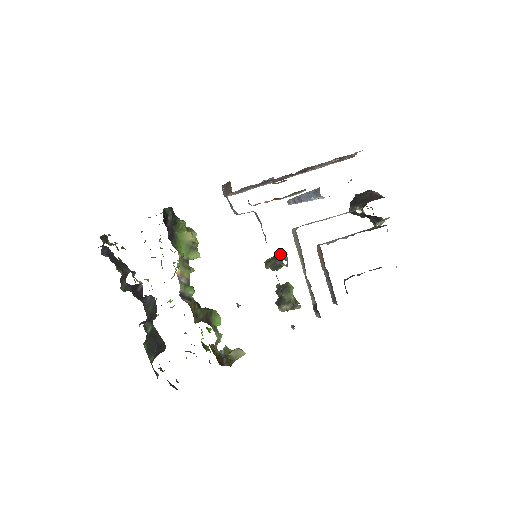
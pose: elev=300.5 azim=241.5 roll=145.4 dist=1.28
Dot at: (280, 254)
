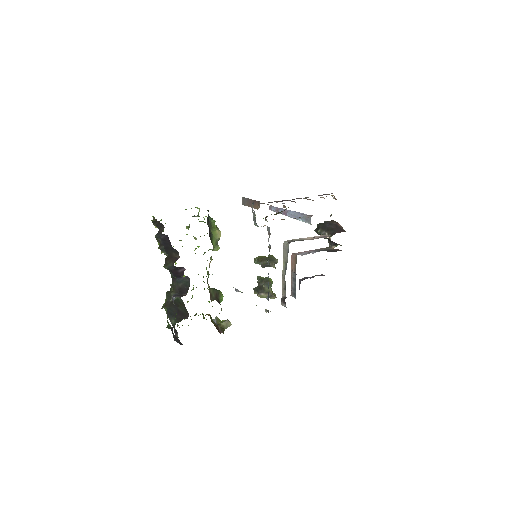
Dot at: (272, 258)
